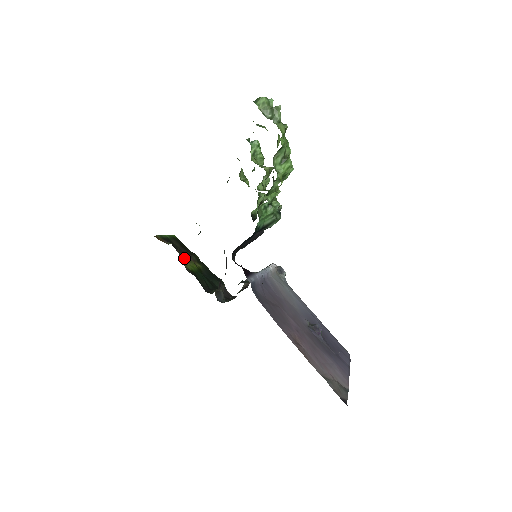
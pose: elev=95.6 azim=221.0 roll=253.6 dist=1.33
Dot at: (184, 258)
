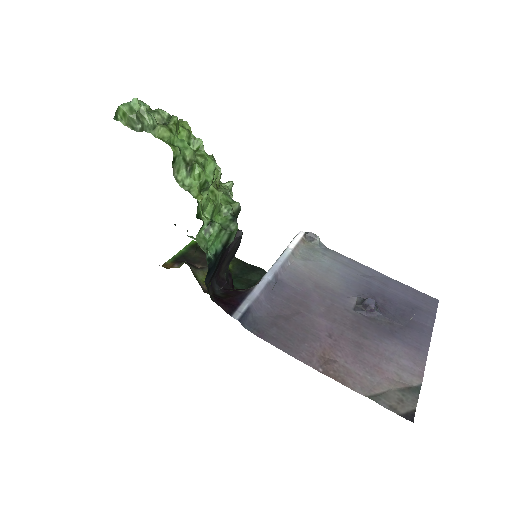
Dot at: (202, 273)
